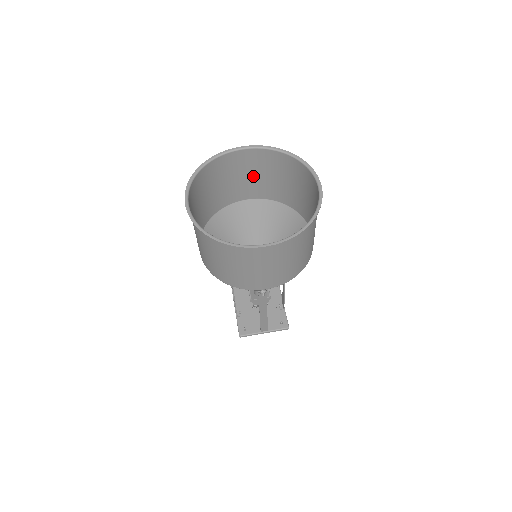
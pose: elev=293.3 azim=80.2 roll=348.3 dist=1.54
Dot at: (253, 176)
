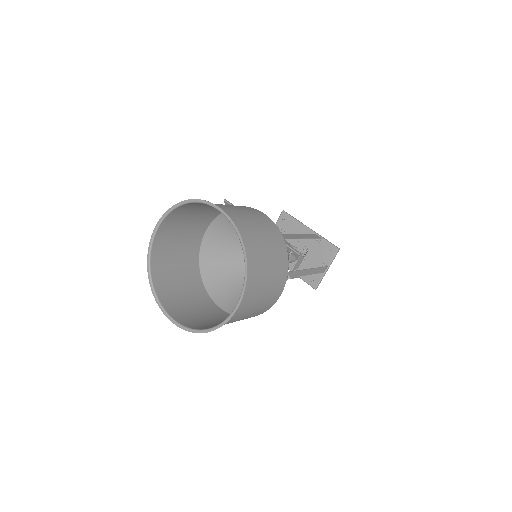
Dot at: (186, 227)
